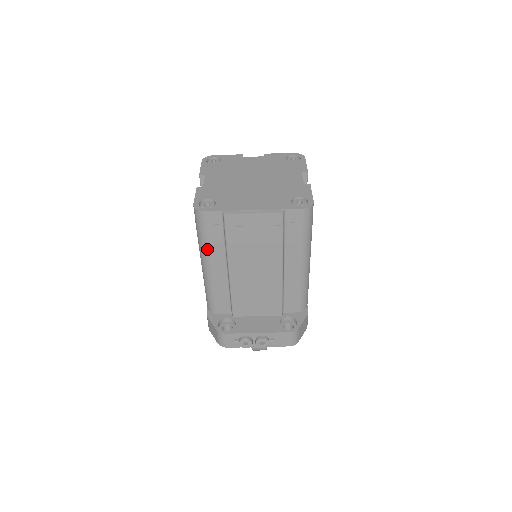
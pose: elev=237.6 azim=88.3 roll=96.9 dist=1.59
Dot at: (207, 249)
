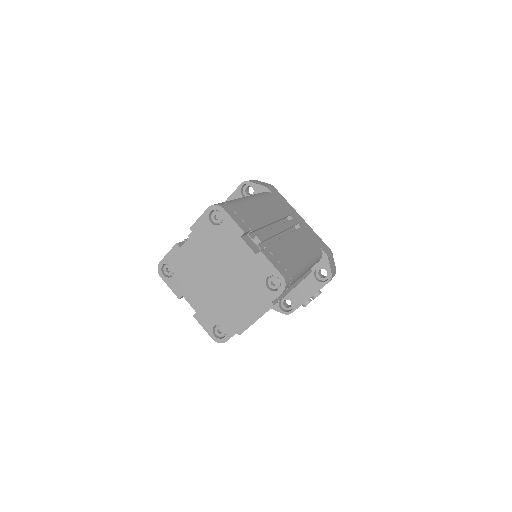
Dot at: occluded
